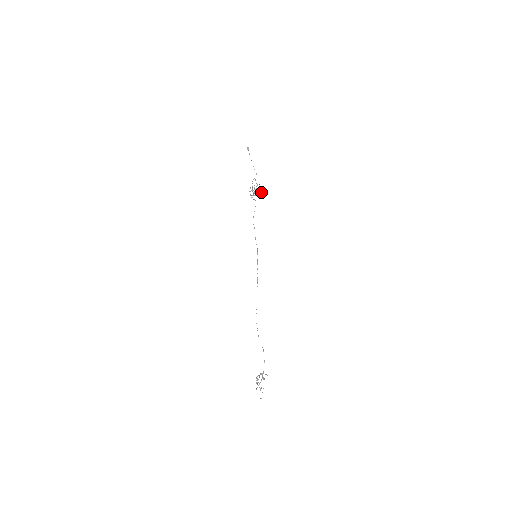
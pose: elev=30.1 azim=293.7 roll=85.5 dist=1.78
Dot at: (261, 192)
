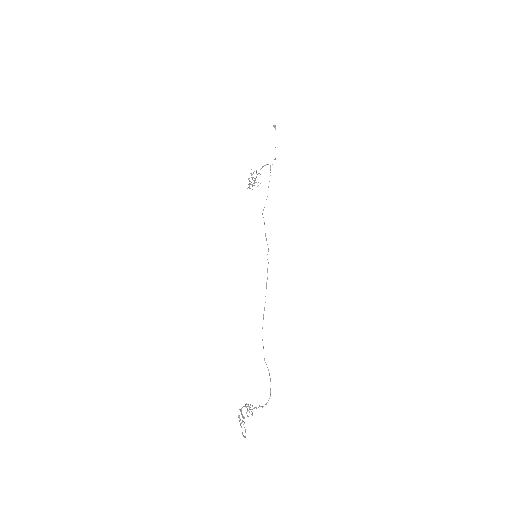
Dot at: occluded
